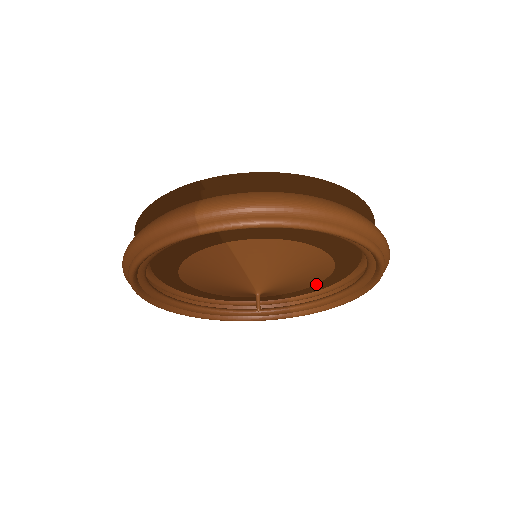
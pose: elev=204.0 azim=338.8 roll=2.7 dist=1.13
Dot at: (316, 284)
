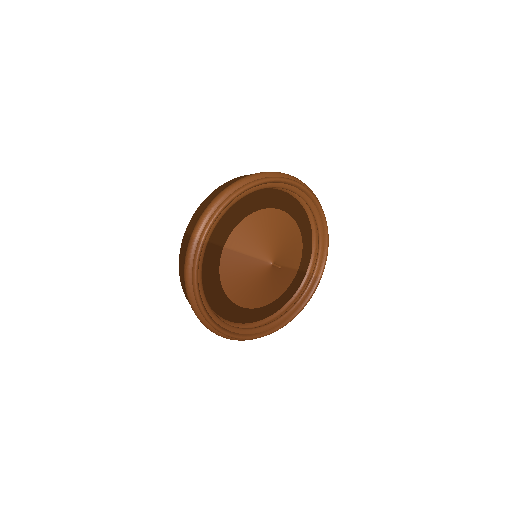
Dot at: (302, 242)
